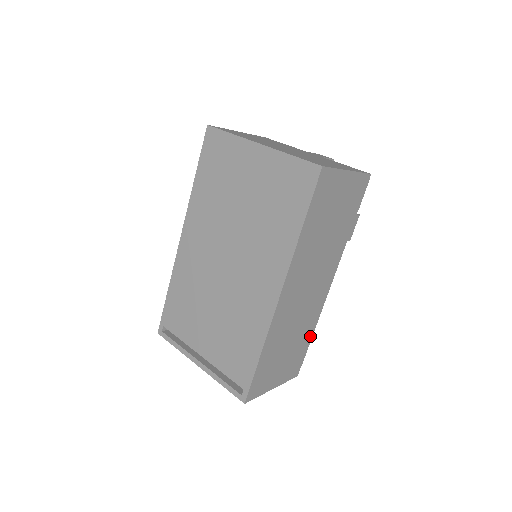
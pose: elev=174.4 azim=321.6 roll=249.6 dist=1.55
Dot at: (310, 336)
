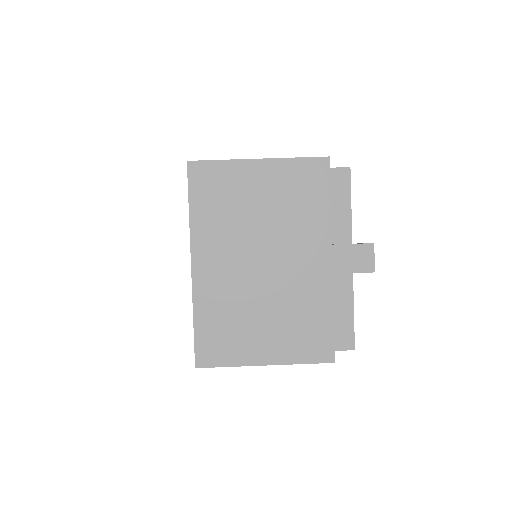
Dot at: occluded
